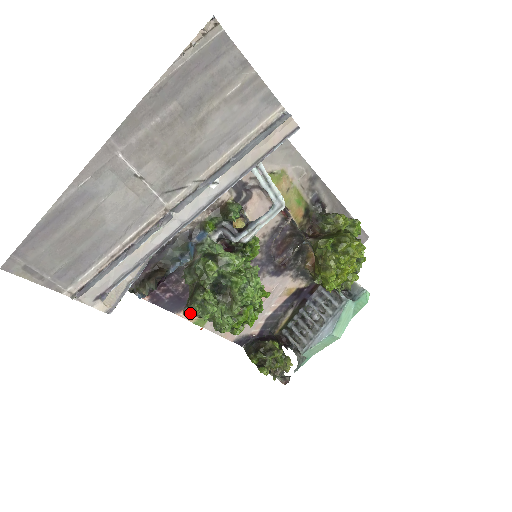
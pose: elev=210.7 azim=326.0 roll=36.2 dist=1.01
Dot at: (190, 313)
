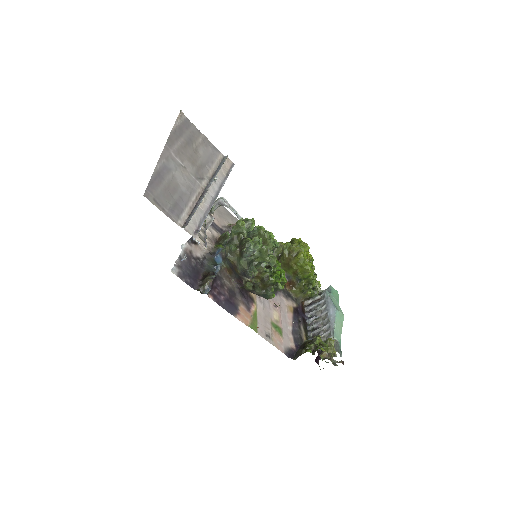
Dot at: (248, 251)
